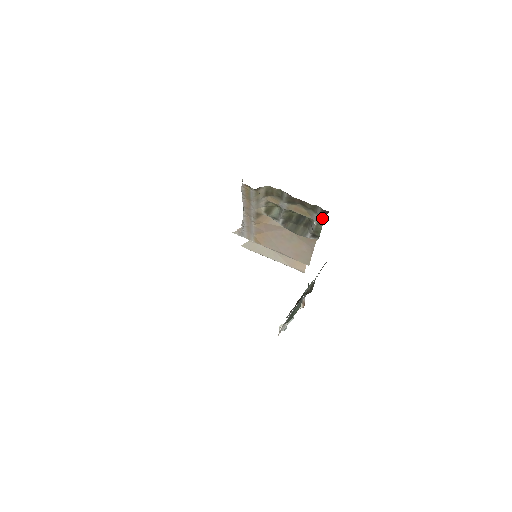
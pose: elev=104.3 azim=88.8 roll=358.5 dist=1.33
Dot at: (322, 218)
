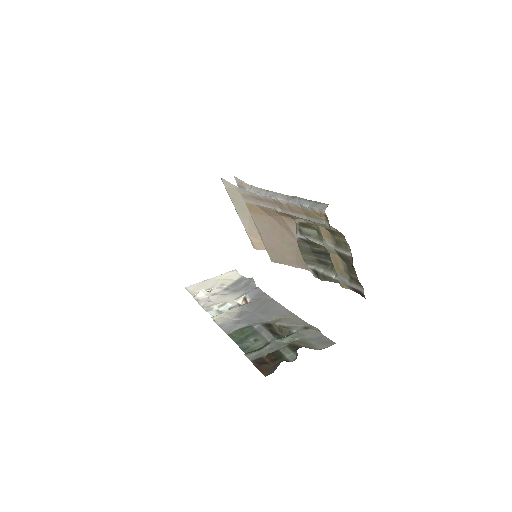
Dot at: (349, 287)
